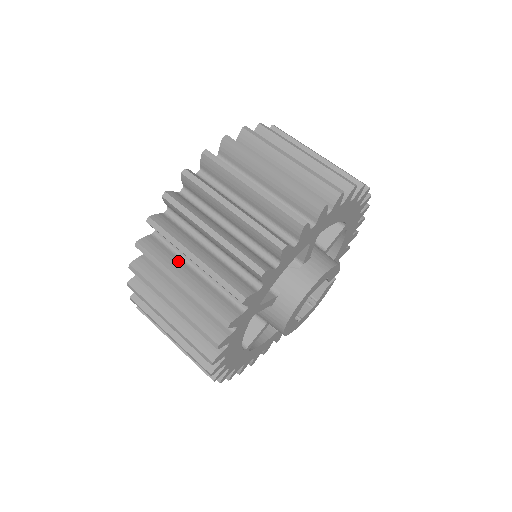
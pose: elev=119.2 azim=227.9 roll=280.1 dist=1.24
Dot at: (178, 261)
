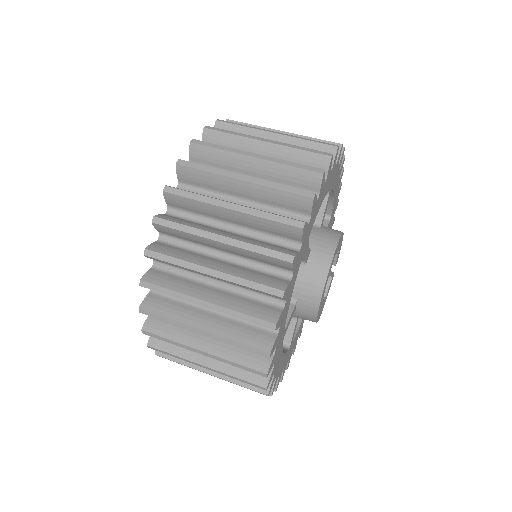
Dot at: occluded
